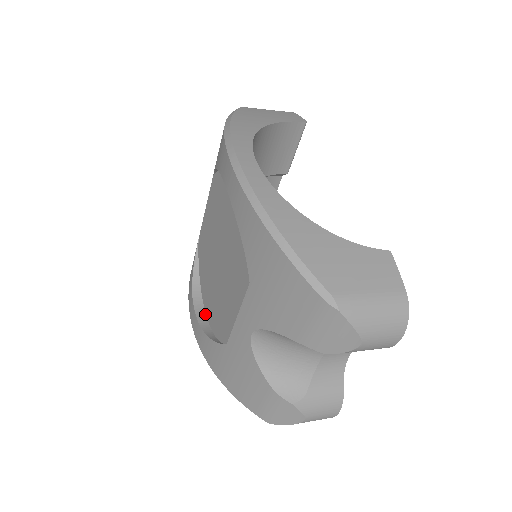
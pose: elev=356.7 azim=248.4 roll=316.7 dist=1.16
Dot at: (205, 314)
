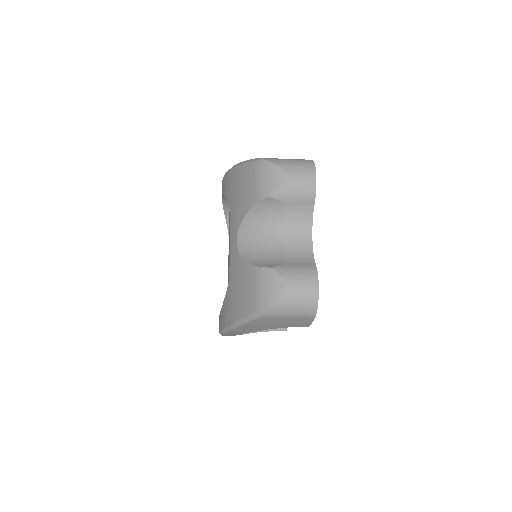
Dot at: occluded
